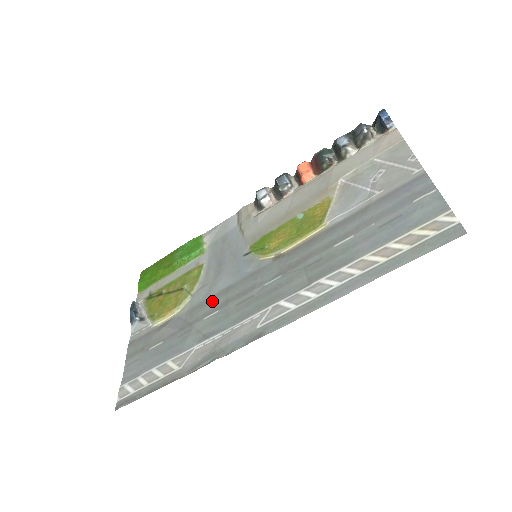
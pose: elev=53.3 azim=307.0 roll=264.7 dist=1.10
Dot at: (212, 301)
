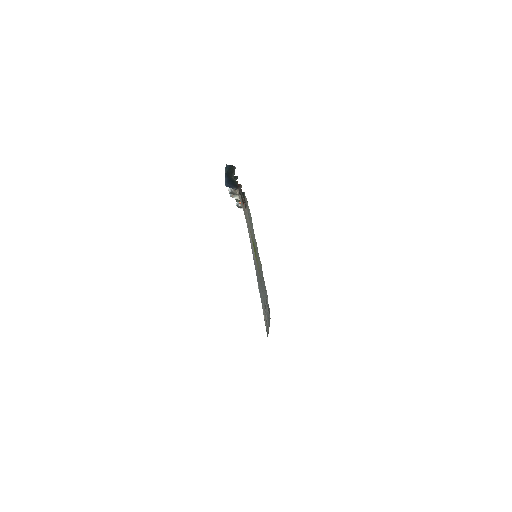
Dot at: occluded
